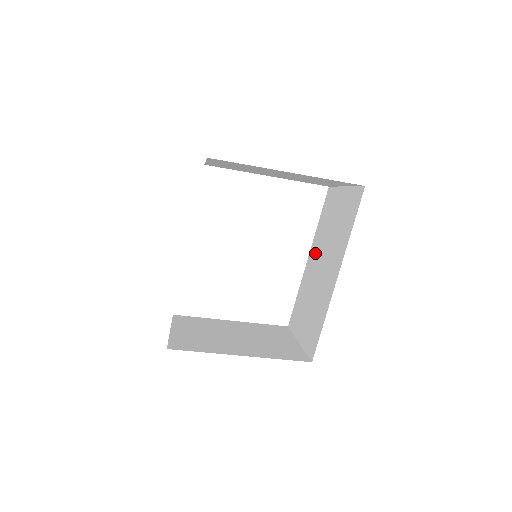
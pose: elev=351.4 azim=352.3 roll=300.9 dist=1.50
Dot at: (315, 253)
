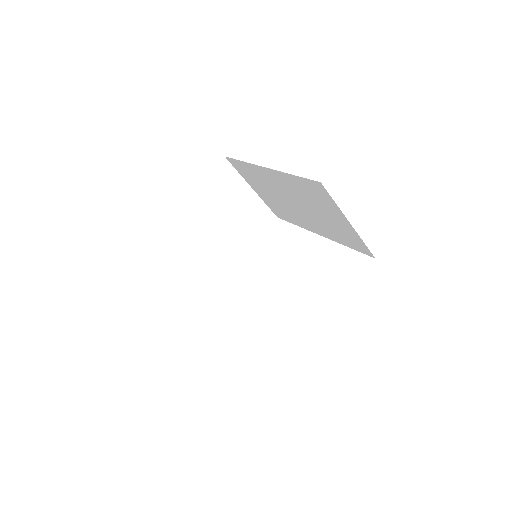
Dot at: (304, 221)
